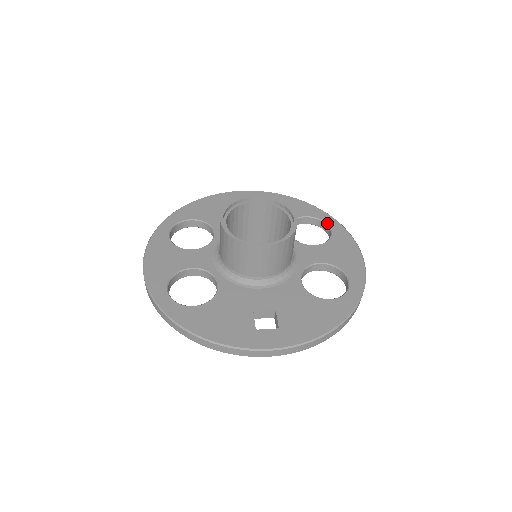
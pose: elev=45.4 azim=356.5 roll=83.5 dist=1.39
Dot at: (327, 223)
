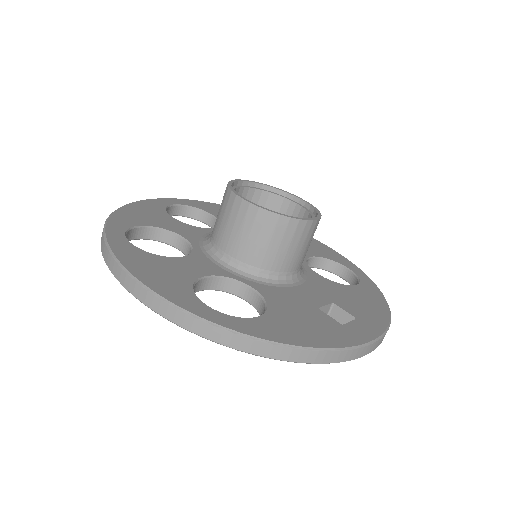
Dot at: occluded
